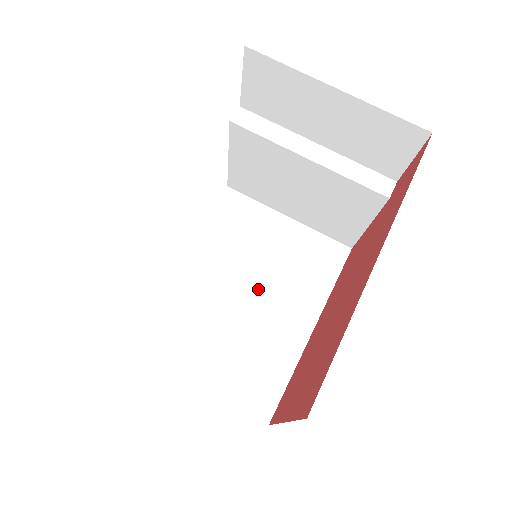
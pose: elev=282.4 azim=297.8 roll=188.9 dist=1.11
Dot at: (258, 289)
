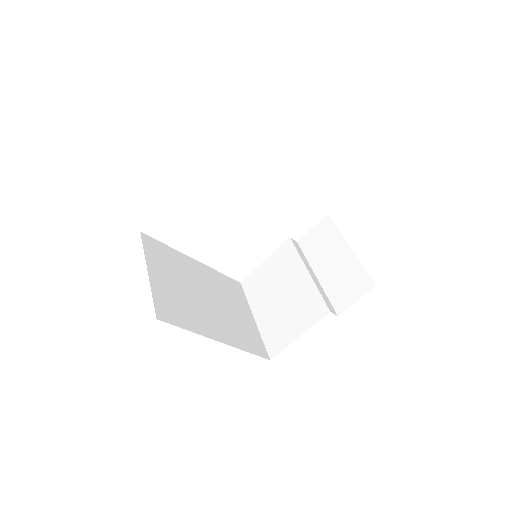
Dot at: (214, 304)
